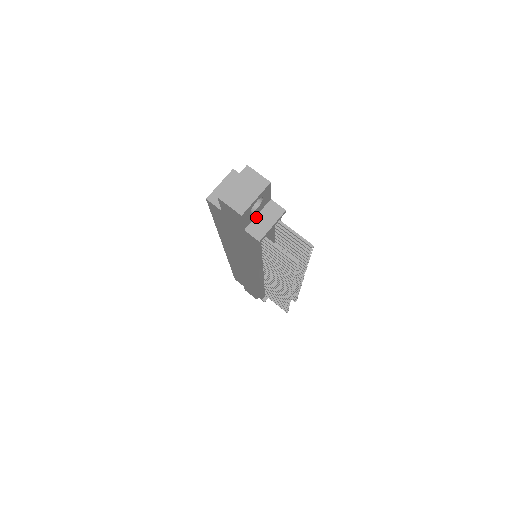
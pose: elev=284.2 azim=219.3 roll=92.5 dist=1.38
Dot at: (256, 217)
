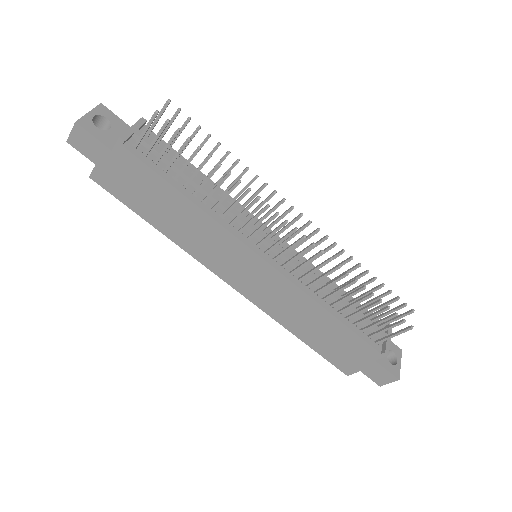
Dot at: occluded
